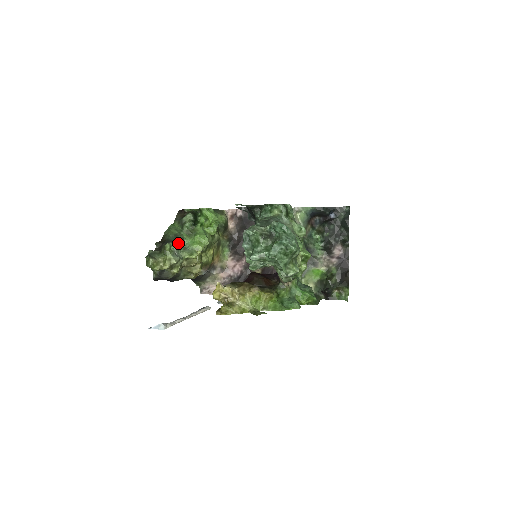
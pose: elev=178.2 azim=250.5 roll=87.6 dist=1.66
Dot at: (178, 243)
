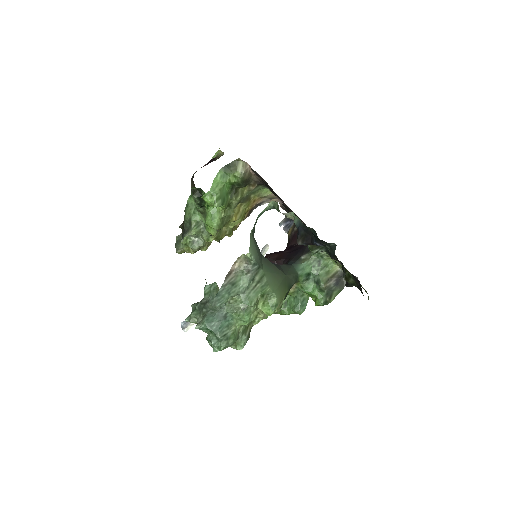
Dot at: (191, 234)
